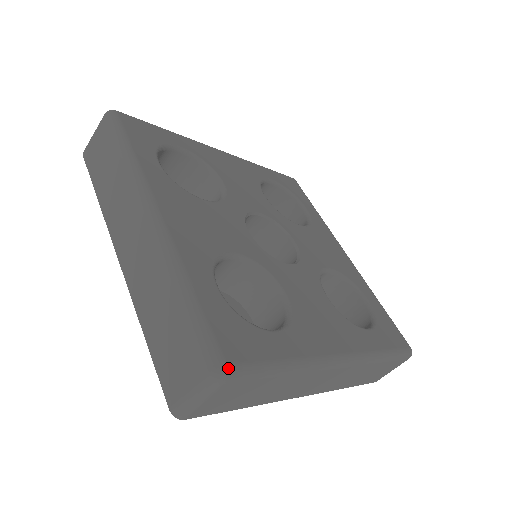
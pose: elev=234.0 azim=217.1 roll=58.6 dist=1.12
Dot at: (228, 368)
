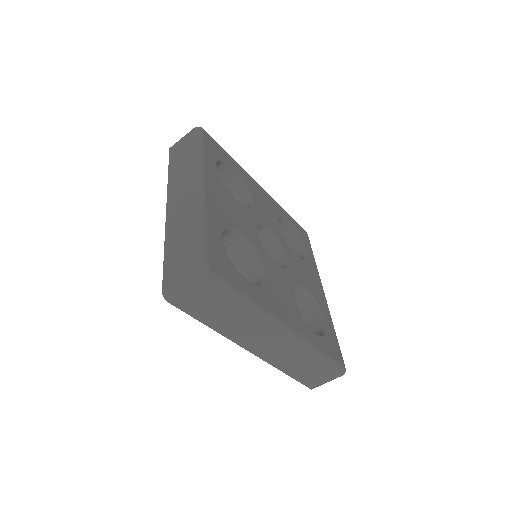
Dot at: (210, 271)
